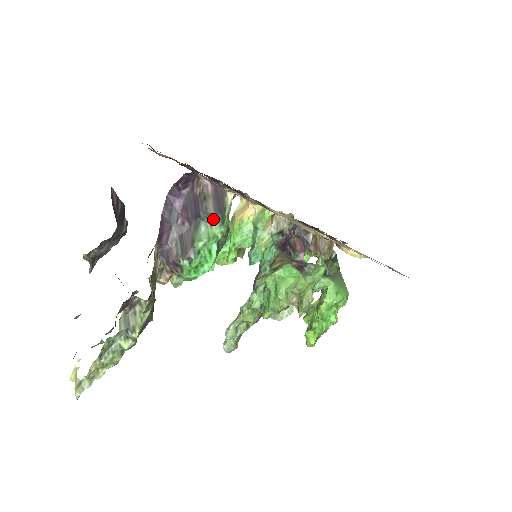
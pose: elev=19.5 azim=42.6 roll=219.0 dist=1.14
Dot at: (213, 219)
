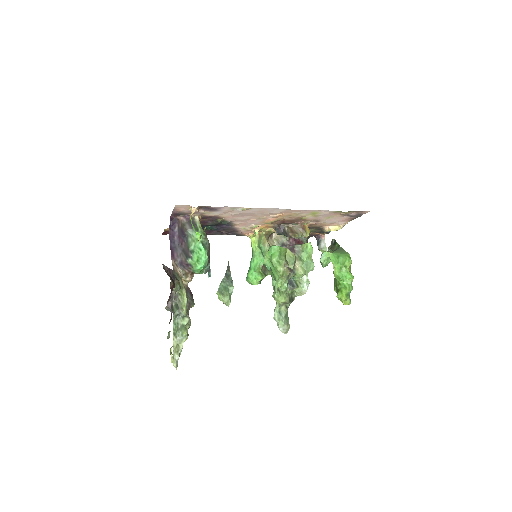
Dot at: (192, 232)
